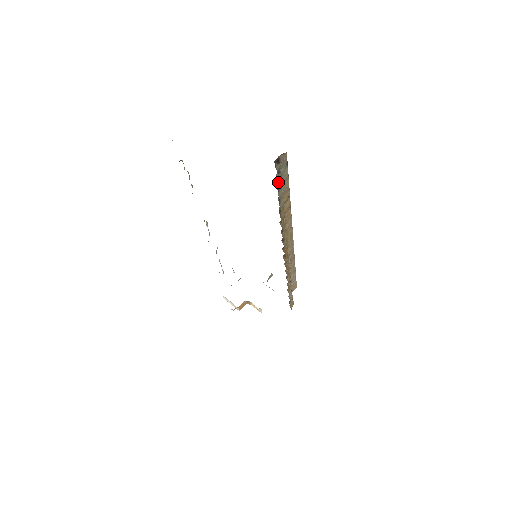
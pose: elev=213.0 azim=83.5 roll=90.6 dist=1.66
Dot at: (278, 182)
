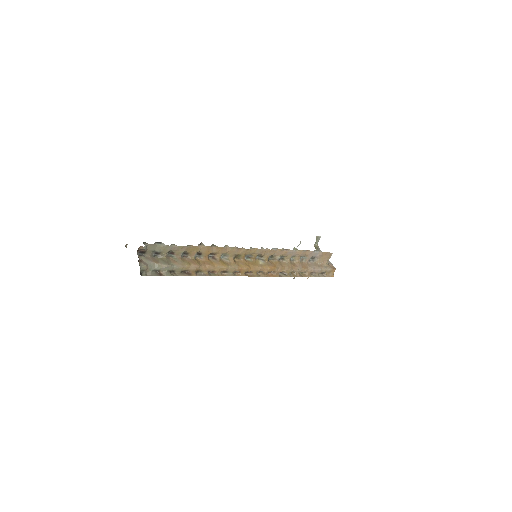
Dot at: (149, 269)
